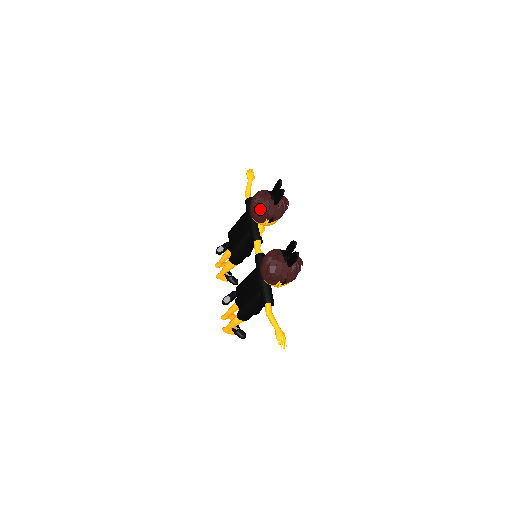
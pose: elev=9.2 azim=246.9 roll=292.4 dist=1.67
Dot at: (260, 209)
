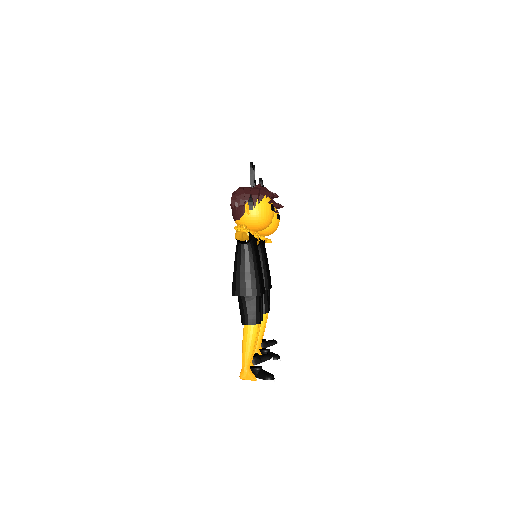
Dot at: occluded
